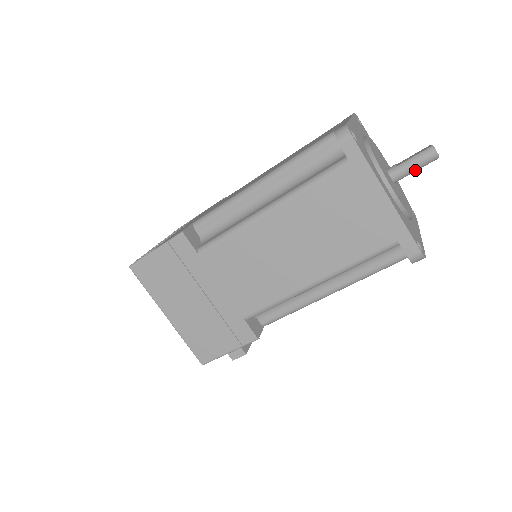
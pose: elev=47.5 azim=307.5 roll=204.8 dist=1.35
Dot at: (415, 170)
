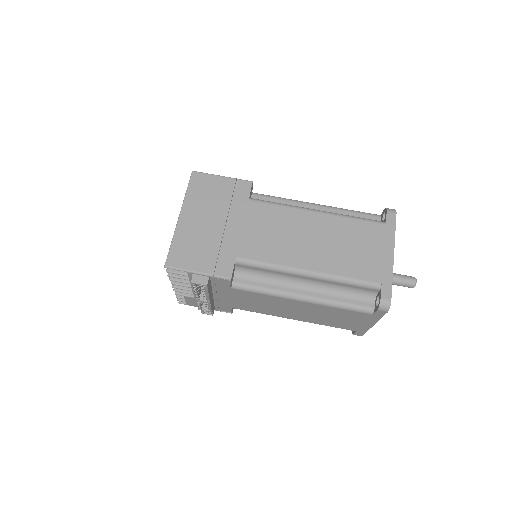
Dot at: (398, 282)
